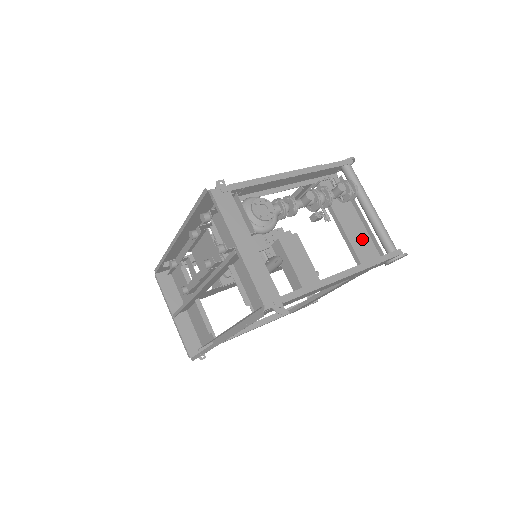
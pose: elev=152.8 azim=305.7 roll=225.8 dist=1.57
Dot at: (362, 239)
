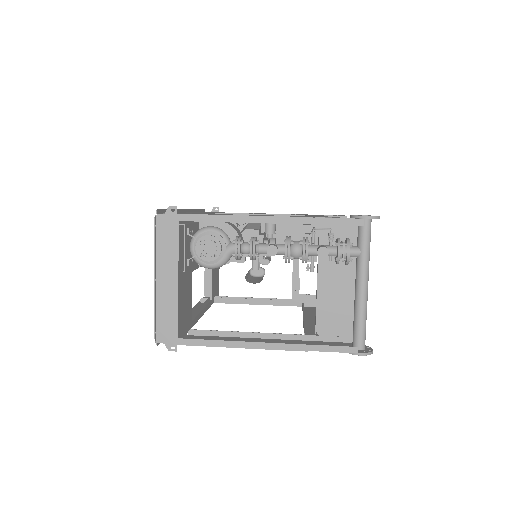
Dot at: (341, 307)
